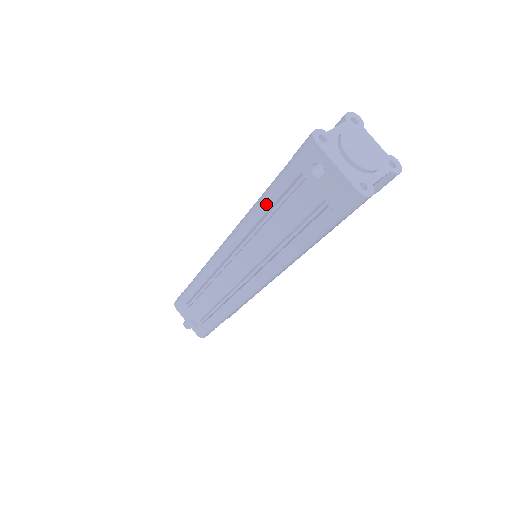
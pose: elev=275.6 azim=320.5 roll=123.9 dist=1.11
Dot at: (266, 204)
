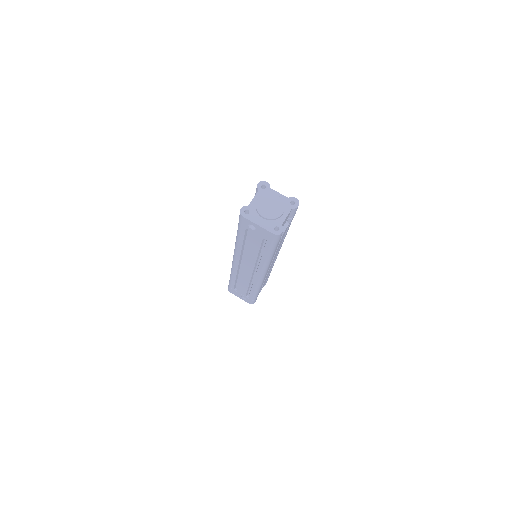
Dot at: (240, 242)
